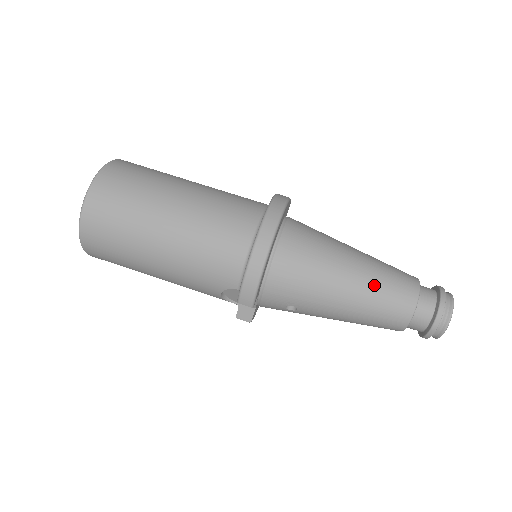
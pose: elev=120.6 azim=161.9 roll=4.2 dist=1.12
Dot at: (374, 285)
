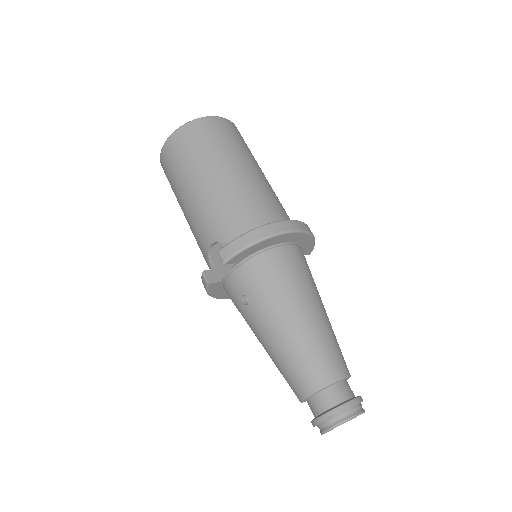
Dot at: (317, 336)
